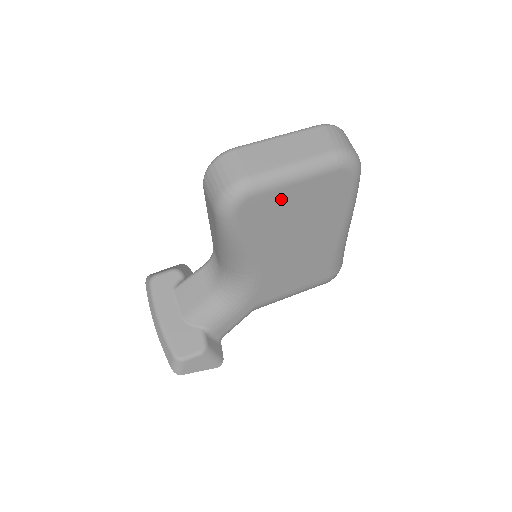
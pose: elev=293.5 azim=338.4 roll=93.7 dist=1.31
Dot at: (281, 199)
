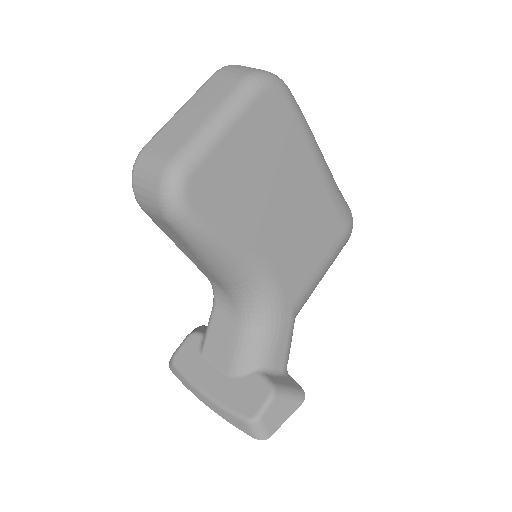
Dot at: (226, 161)
